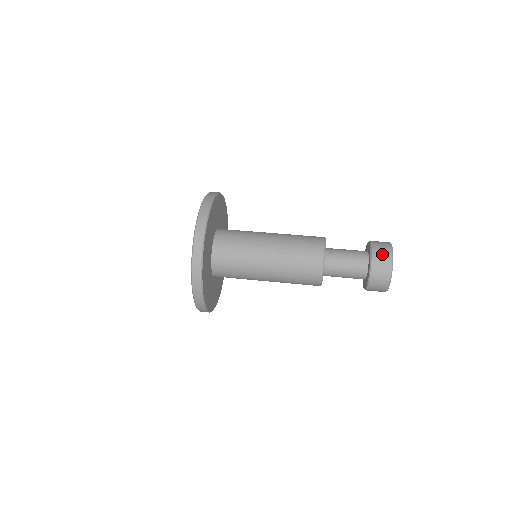
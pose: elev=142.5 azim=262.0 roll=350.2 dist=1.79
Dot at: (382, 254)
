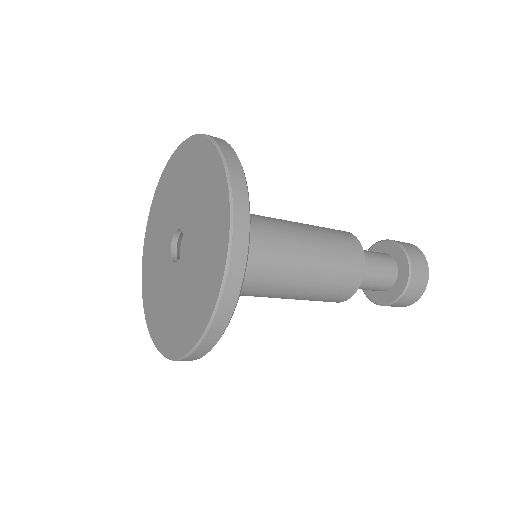
Dot at: (410, 246)
